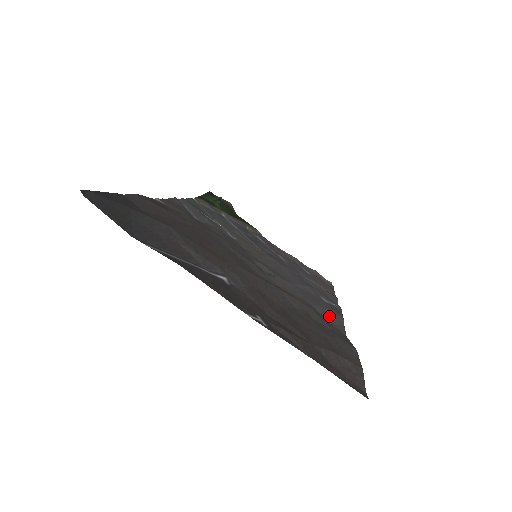
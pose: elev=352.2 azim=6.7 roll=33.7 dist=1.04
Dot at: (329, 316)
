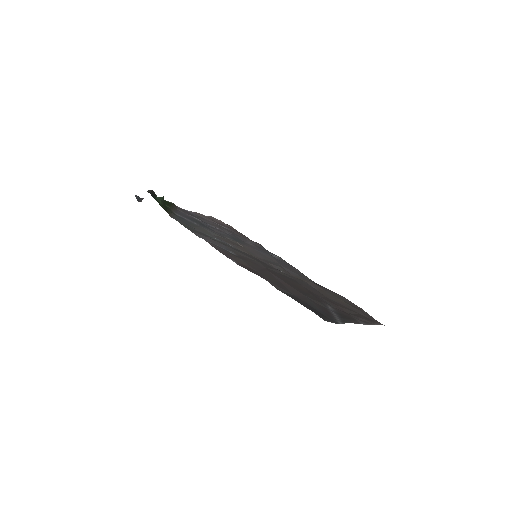
Dot at: (301, 274)
